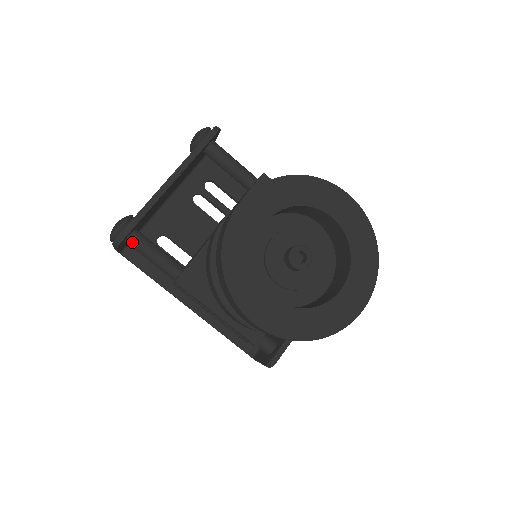
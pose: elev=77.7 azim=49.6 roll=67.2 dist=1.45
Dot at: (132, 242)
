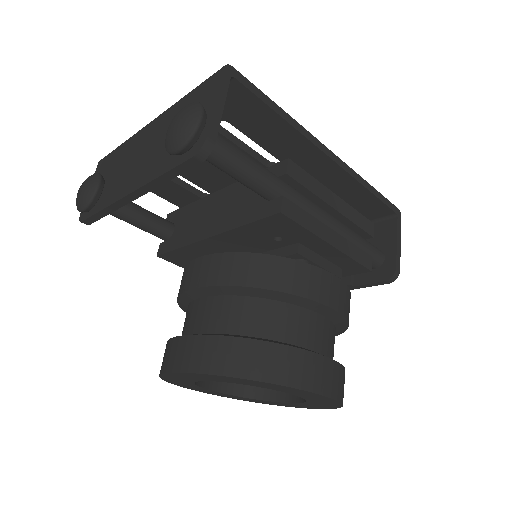
Dot at: occluded
